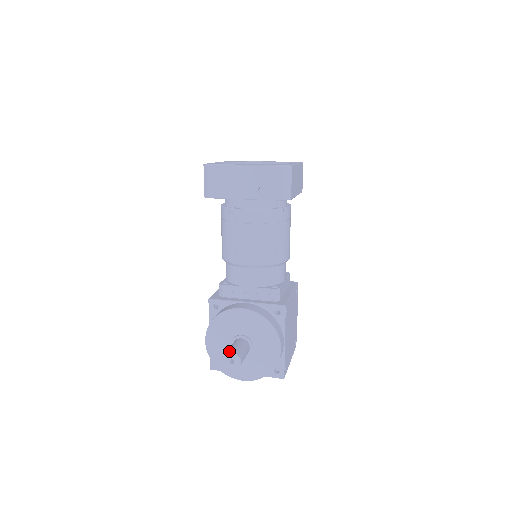
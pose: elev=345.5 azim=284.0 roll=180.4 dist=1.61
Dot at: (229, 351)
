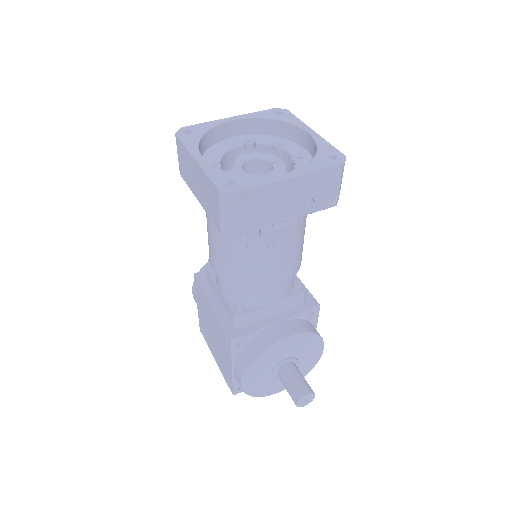
Dot at: (300, 394)
